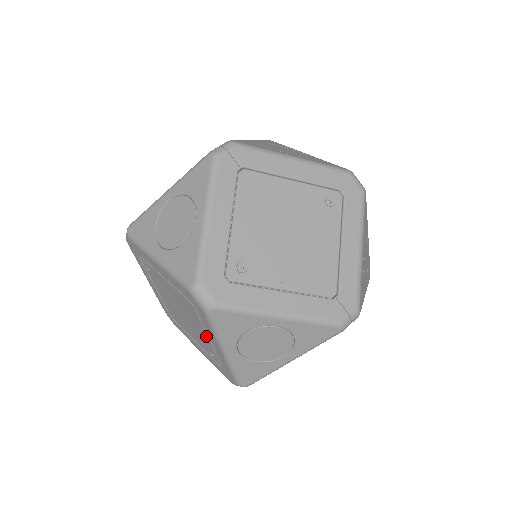
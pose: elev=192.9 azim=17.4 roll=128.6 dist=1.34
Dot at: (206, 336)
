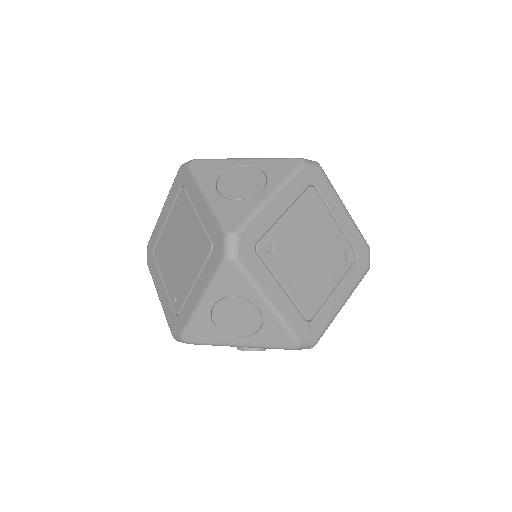
Dot at: (193, 280)
